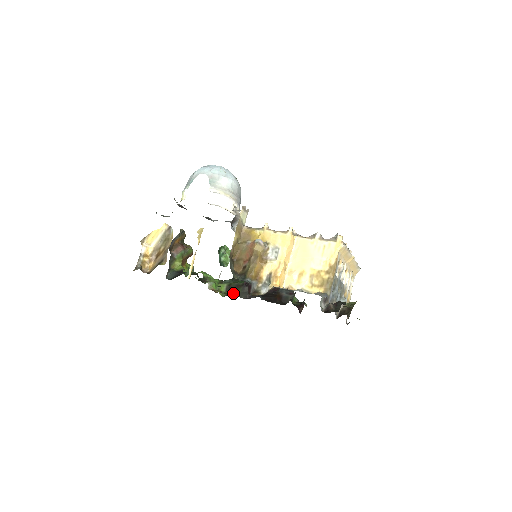
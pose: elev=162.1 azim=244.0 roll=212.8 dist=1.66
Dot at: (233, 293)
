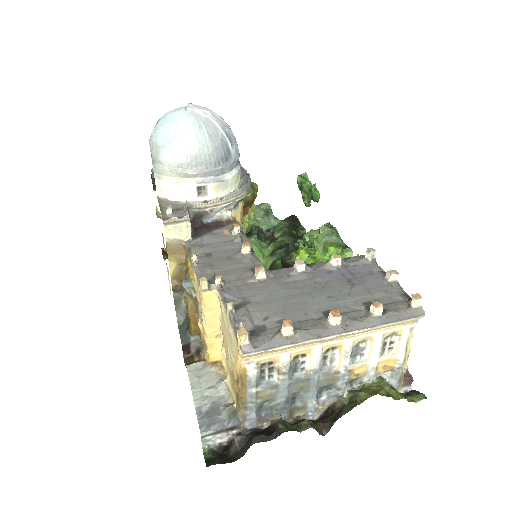
Dot at: occluded
